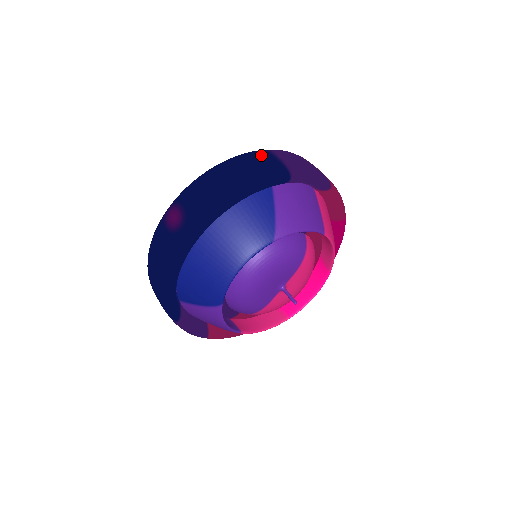
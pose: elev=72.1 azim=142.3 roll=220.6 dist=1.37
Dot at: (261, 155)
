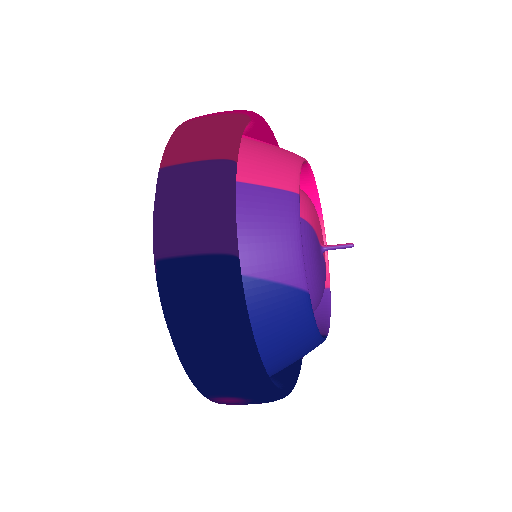
Dot at: (175, 282)
